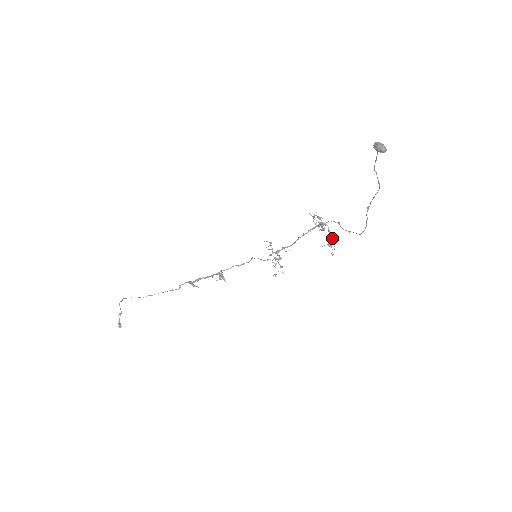
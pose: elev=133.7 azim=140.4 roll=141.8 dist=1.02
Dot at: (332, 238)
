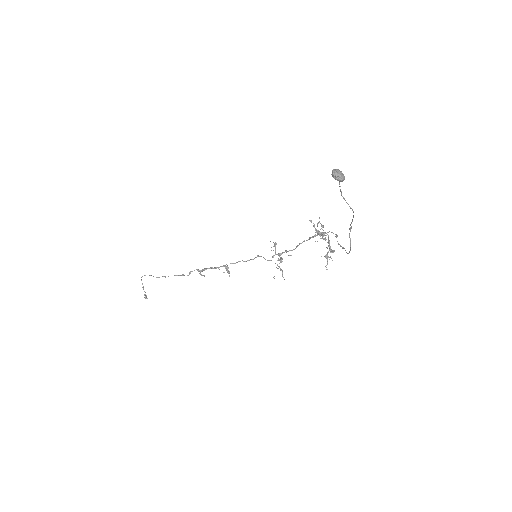
Dot at: (330, 250)
